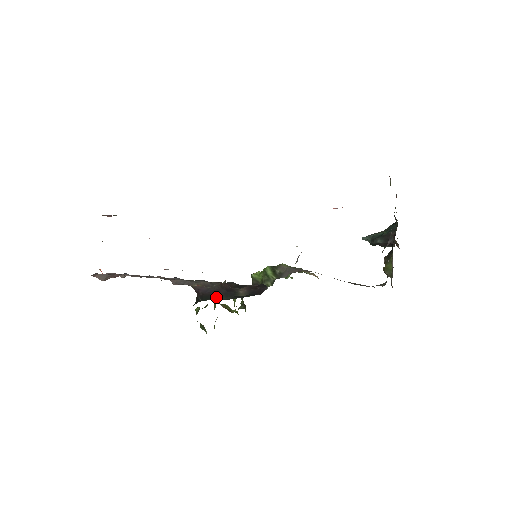
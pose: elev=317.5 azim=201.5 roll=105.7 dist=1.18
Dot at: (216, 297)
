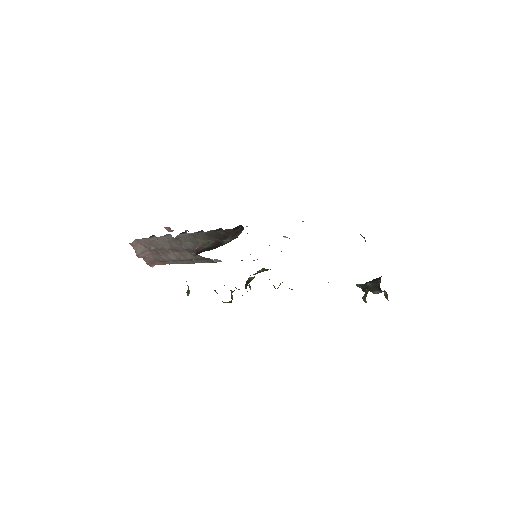
Dot at: (207, 250)
